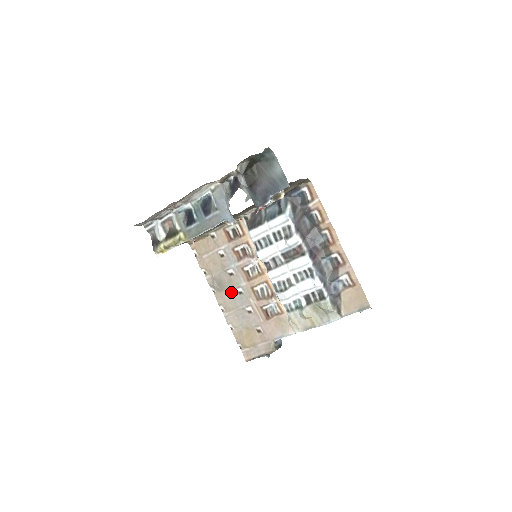
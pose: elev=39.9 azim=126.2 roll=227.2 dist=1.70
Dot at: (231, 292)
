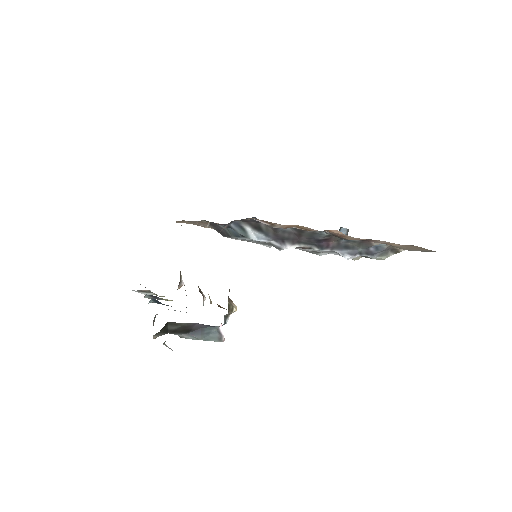
Dot at: occluded
